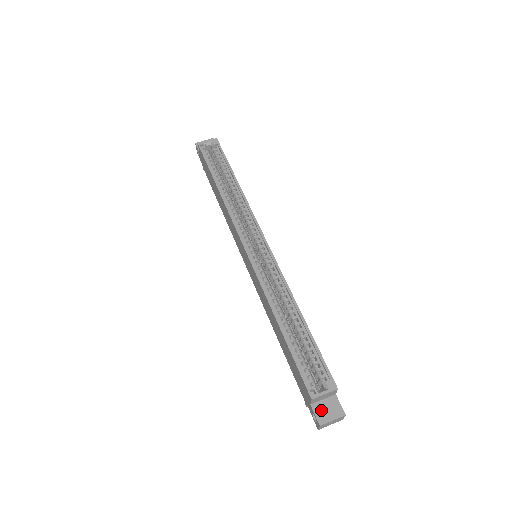
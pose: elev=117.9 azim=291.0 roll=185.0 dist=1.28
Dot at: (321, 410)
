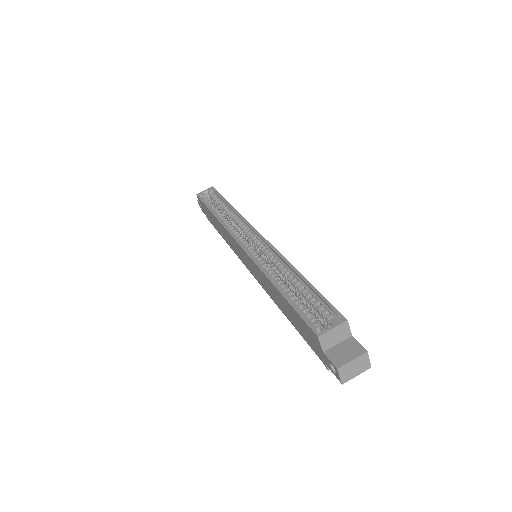
Dot at: (336, 354)
